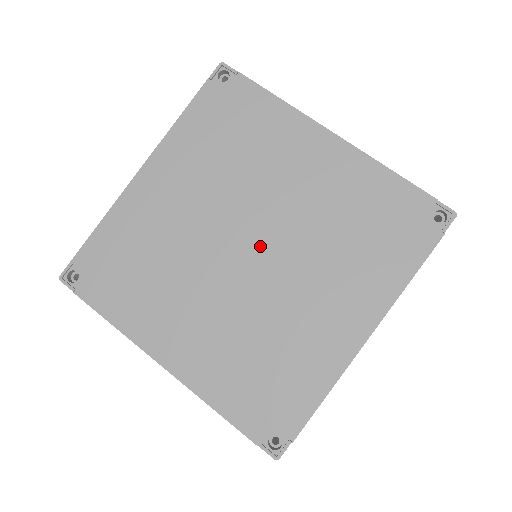
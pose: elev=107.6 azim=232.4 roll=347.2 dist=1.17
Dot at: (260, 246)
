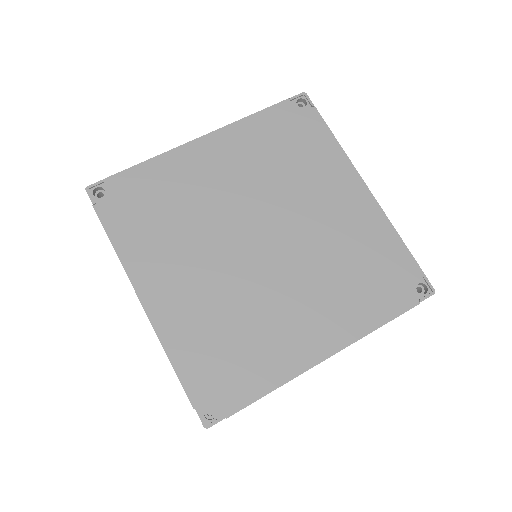
Dot at: (272, 244)
